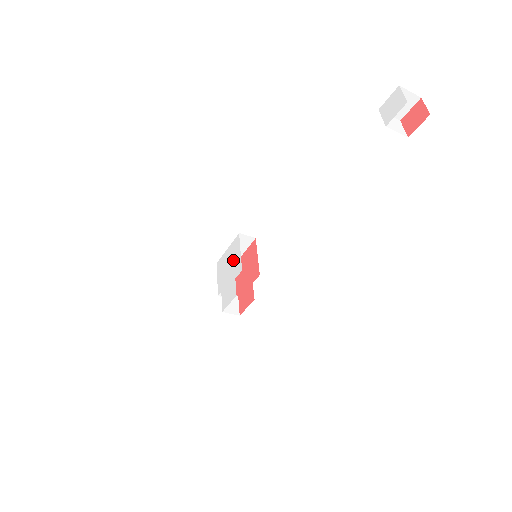
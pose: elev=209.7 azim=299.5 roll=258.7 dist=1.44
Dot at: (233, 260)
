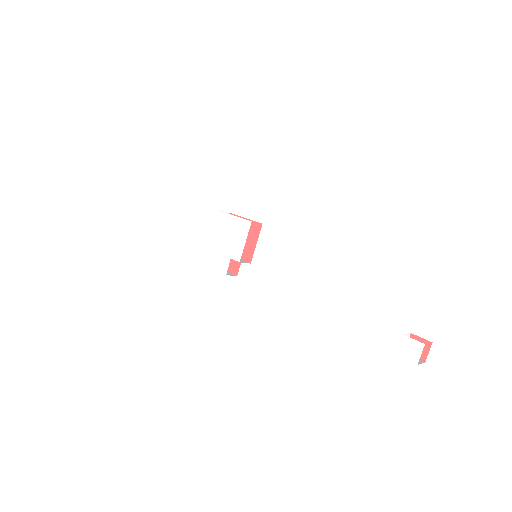
Dot at: (236, 238)
